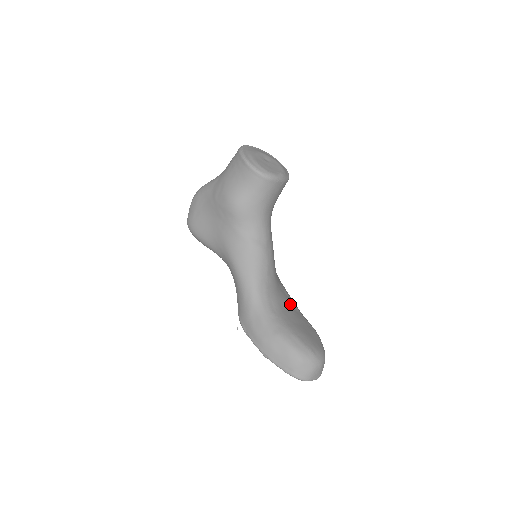
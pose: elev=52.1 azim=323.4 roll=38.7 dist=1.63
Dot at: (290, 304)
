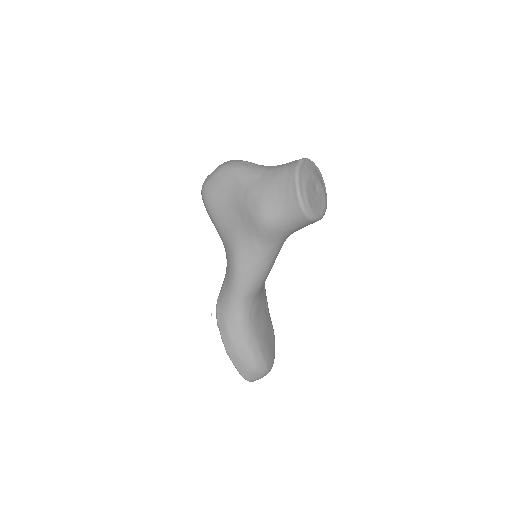
Dot at: (264, 305)
